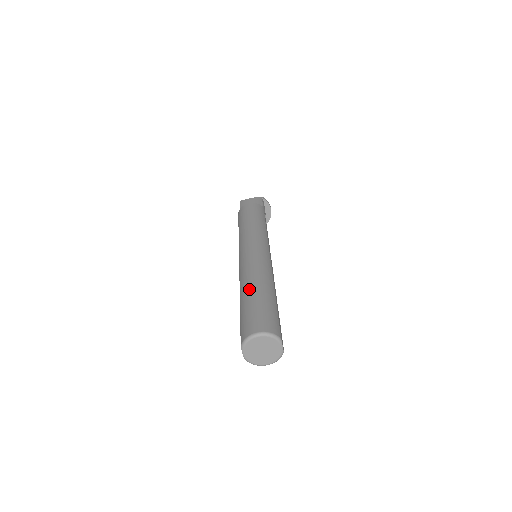
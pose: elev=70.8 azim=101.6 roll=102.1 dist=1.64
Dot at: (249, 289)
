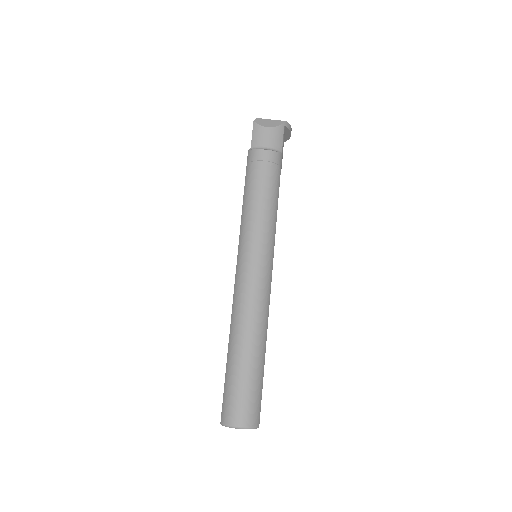
Dot at: (240, 350)
